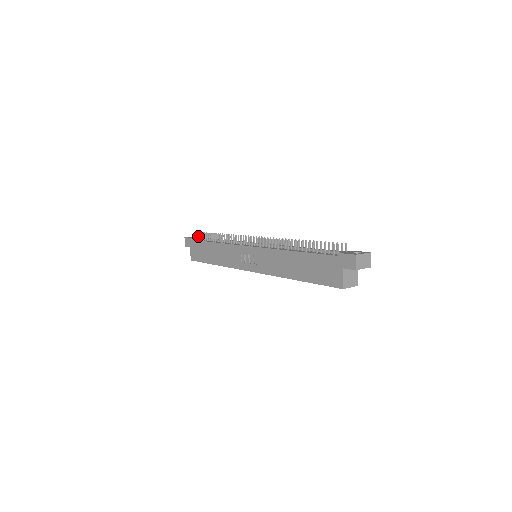
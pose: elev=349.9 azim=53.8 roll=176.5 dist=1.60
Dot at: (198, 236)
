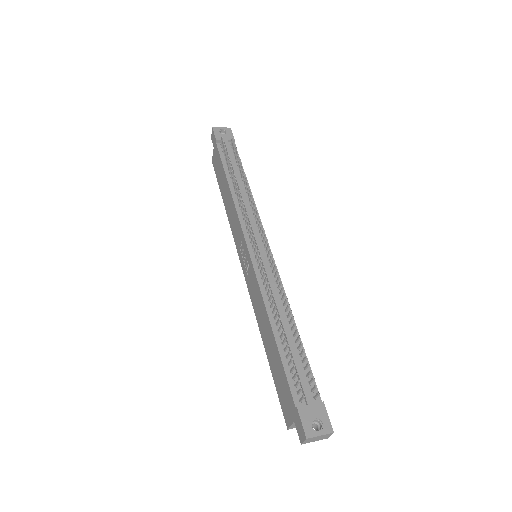
Dot at: (230, 132)
